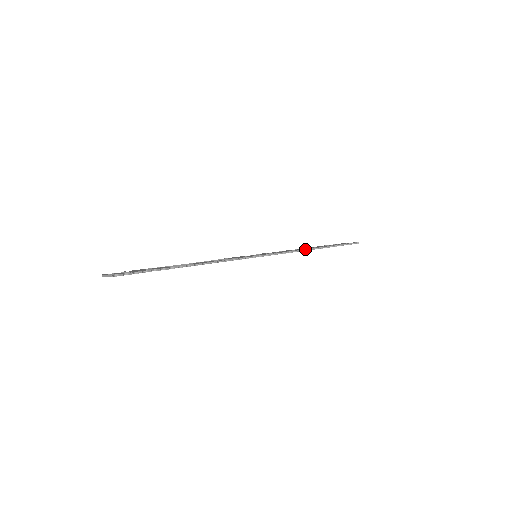
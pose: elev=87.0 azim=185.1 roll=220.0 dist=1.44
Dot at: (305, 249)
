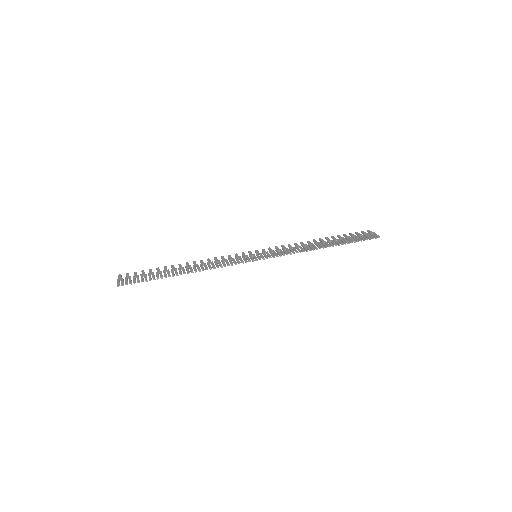
Dot at: (309, 249)
